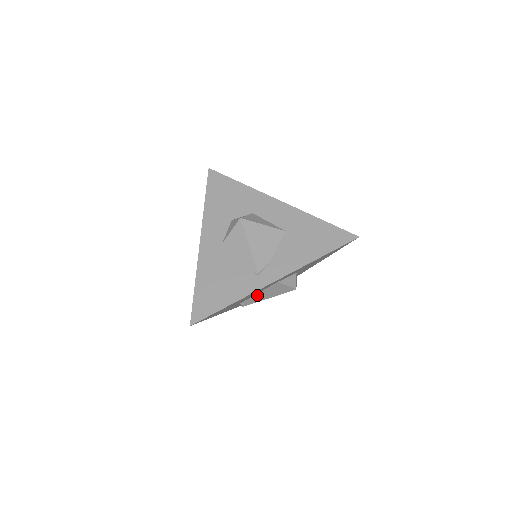
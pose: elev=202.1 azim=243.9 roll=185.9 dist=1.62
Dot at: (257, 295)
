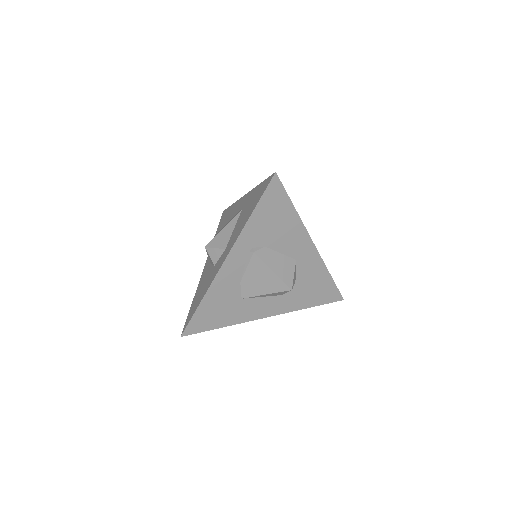
Dot at: (274, 254)
